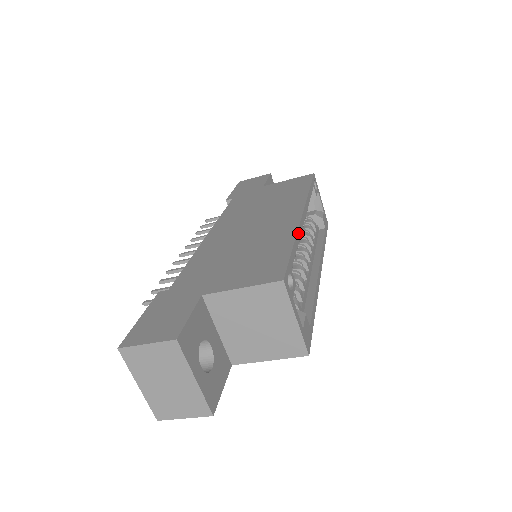
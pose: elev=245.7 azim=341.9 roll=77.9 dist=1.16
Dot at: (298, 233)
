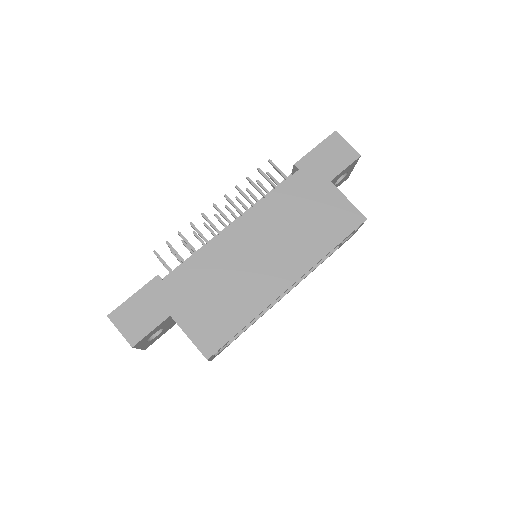
Dot at: occluded
